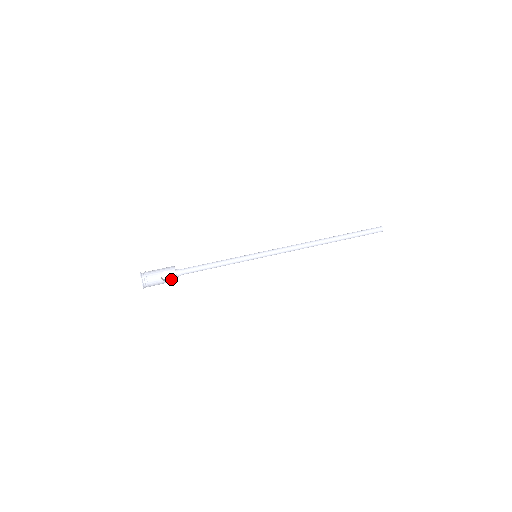
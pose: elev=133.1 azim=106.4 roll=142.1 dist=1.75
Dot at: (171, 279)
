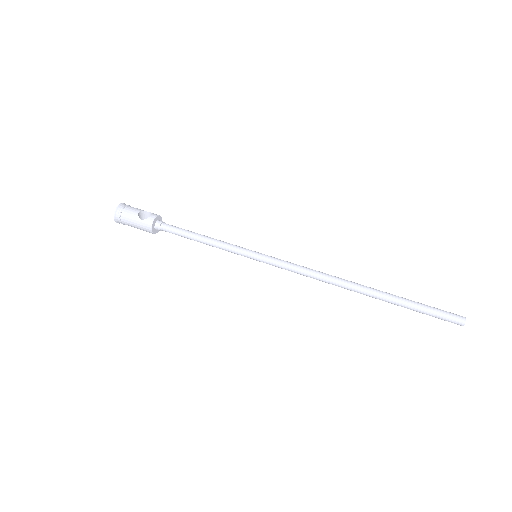
Dot at: (147, 219)
